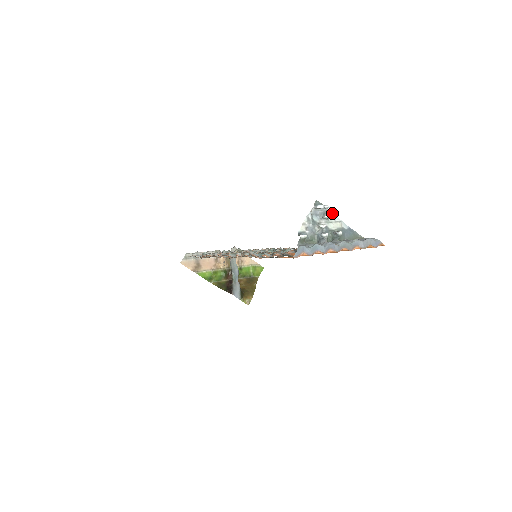
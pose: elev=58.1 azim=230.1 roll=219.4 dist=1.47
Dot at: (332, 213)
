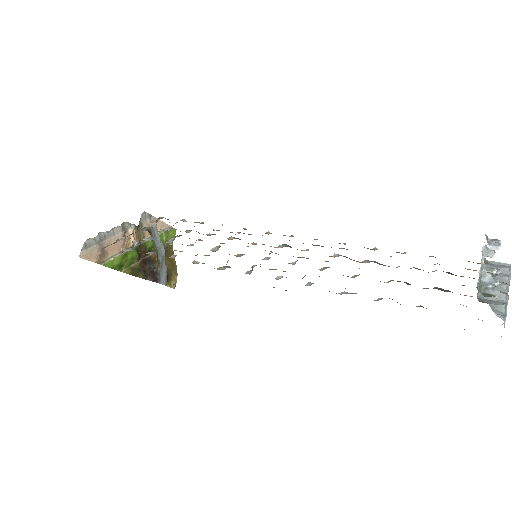
Dot at: occluded
